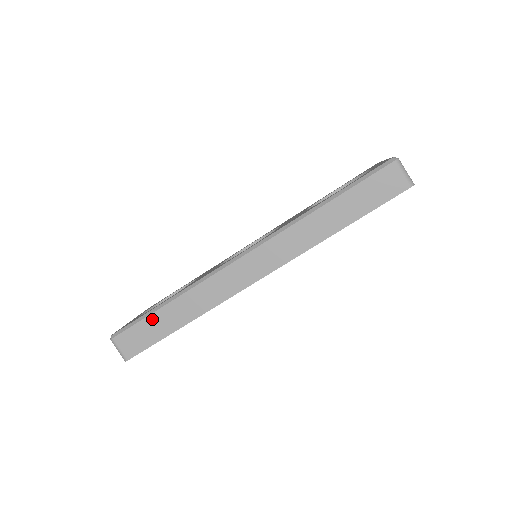
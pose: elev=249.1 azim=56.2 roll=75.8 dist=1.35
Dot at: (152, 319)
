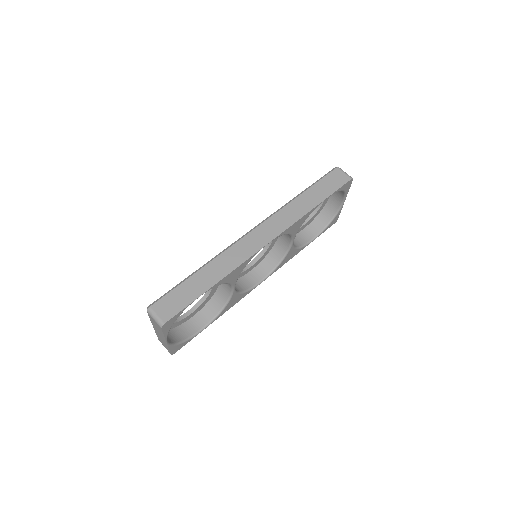
Dot at: (186, 284)
